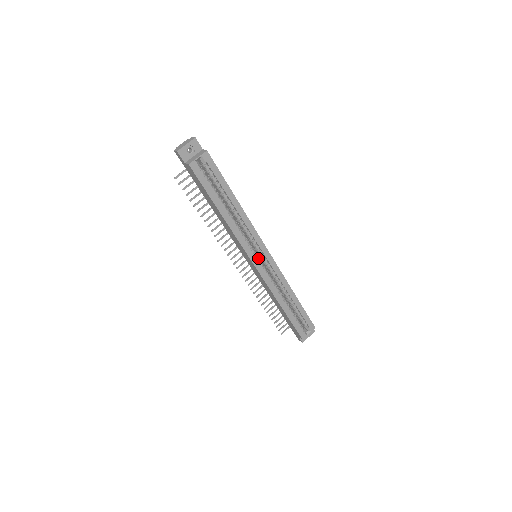
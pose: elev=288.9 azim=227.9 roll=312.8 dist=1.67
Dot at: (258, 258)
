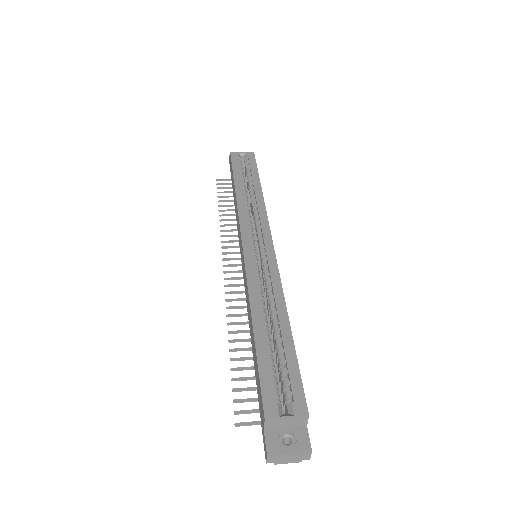
Dot at: (254, 245)
